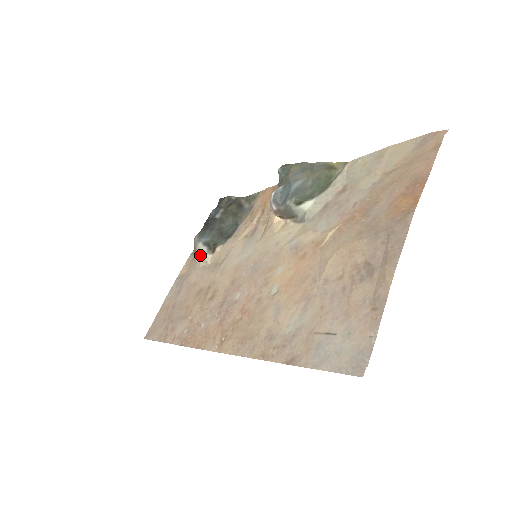
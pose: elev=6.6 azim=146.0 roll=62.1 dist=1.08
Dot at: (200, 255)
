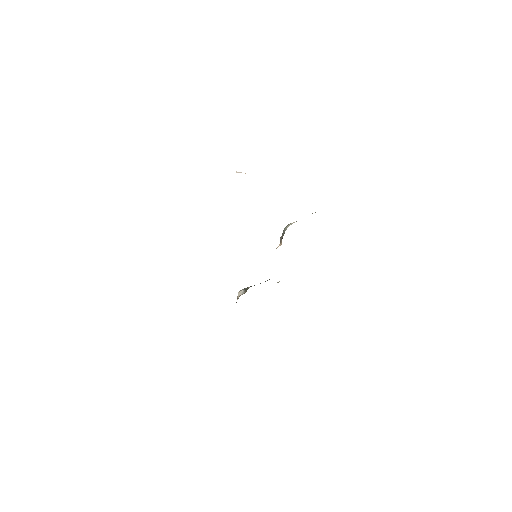
Dot at: (239, 296)
